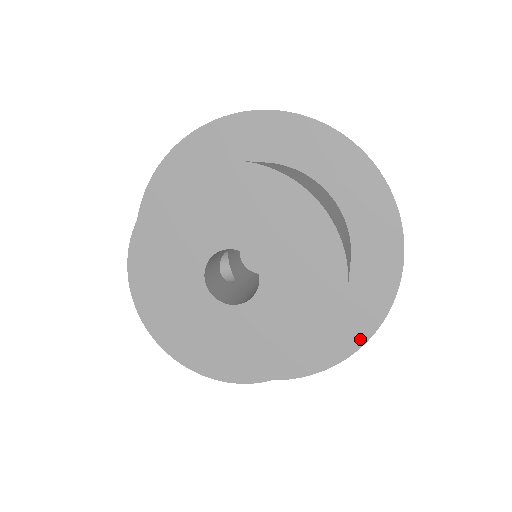
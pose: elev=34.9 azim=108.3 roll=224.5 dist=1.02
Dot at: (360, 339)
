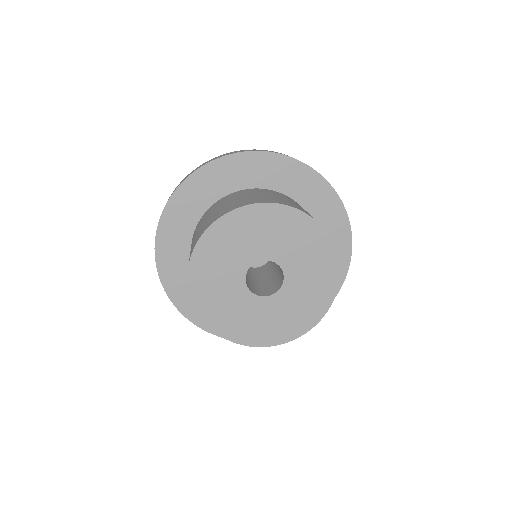
Dot at: occluded
